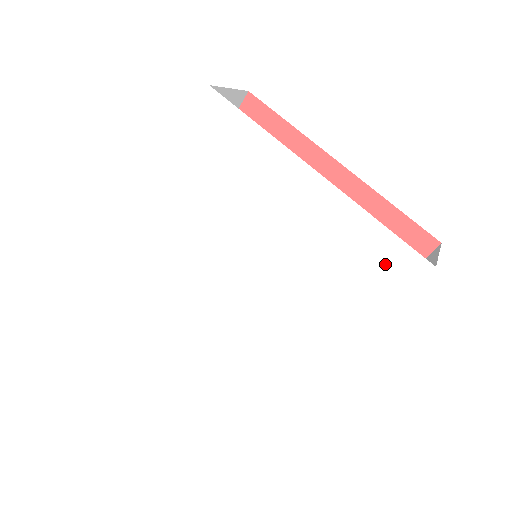
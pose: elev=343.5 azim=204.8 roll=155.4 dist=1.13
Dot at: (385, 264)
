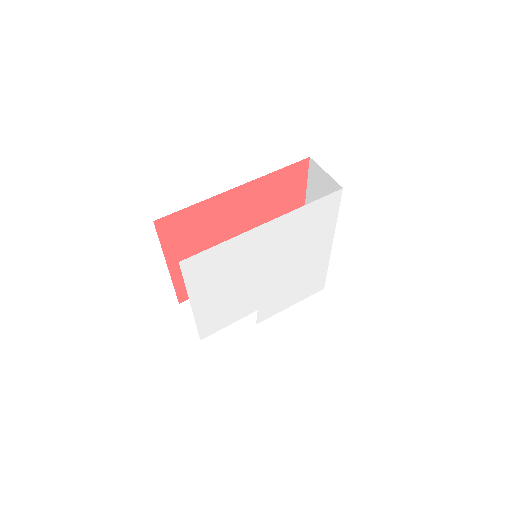
Dot at: (315, 285)
